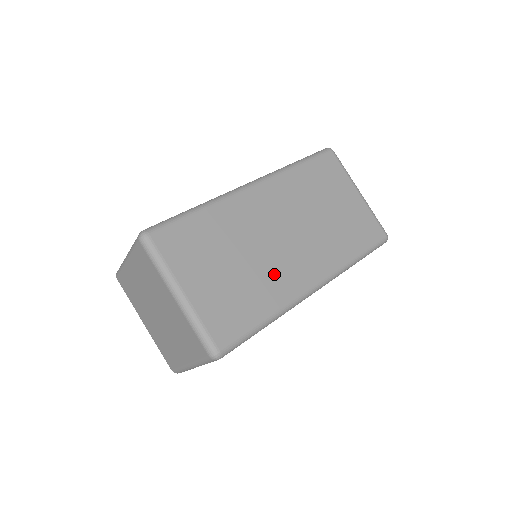
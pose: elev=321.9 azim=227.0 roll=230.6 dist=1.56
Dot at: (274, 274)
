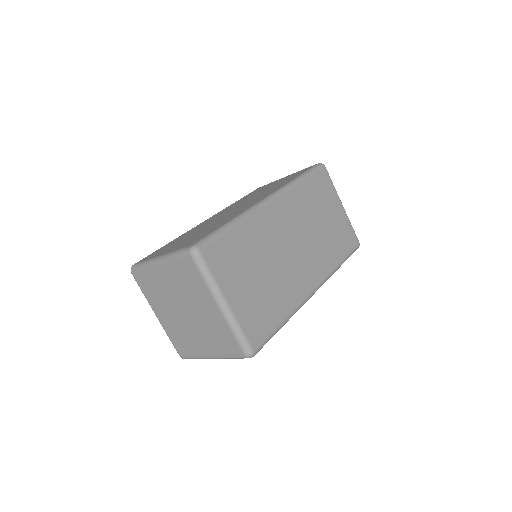
Dot at: (288, 282)
